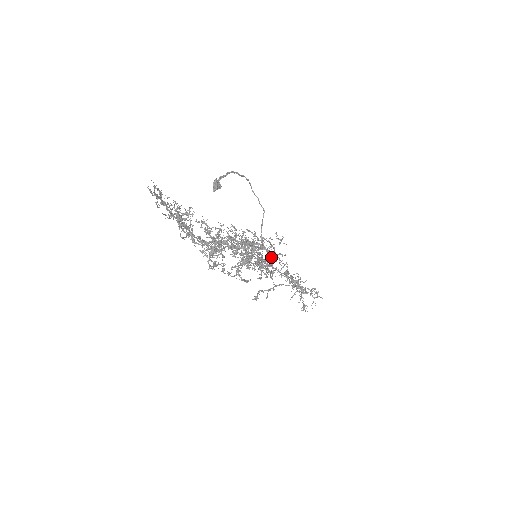
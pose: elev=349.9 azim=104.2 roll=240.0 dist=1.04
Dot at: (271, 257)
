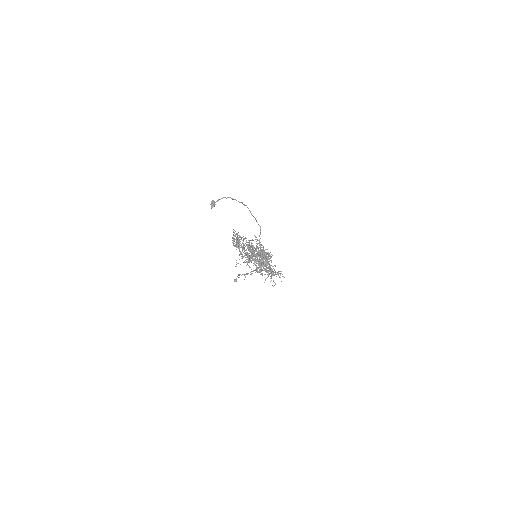
Dot at: occluded
